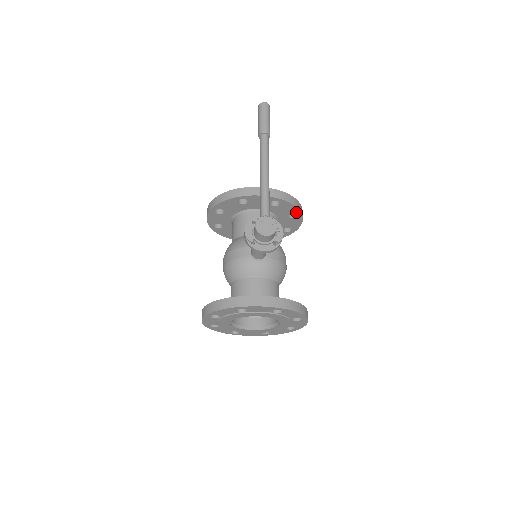
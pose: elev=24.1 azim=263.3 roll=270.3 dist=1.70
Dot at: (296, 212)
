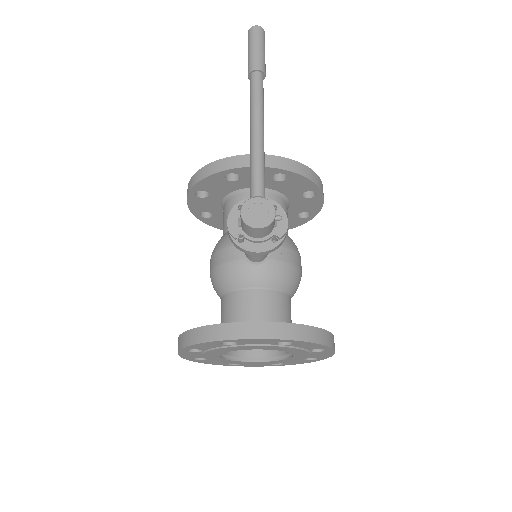
Dot at: (313, 189)
